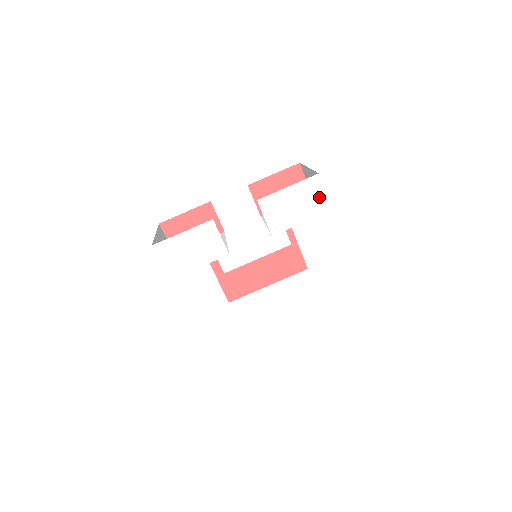
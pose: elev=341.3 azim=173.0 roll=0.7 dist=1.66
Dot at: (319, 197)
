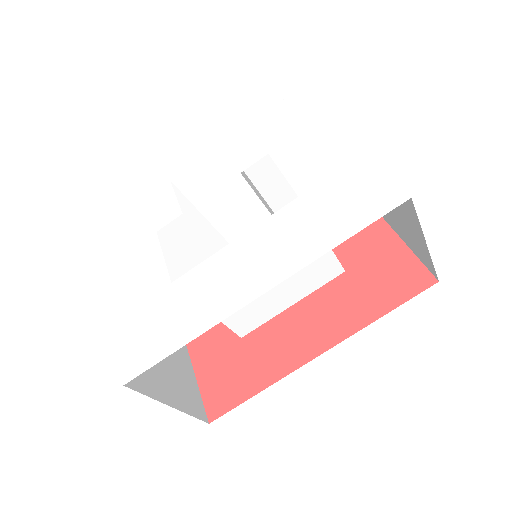
Dot at: (304, 108)
